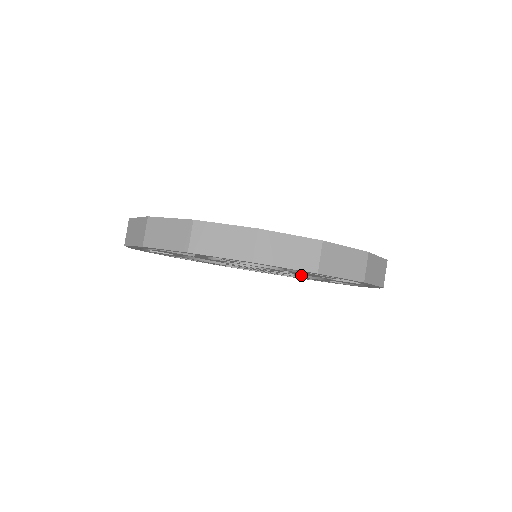
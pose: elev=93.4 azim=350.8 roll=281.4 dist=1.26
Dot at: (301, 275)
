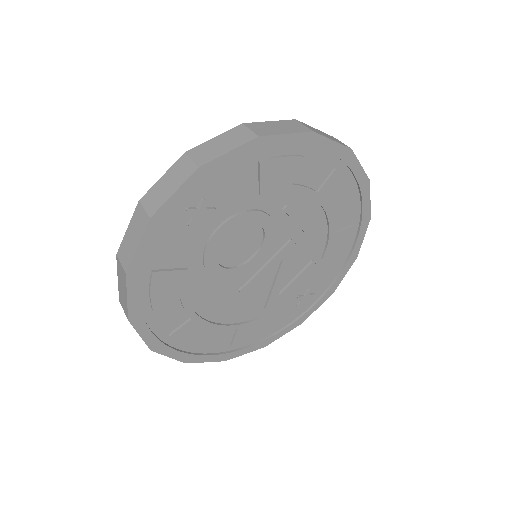
Dot at: (297, 223)
